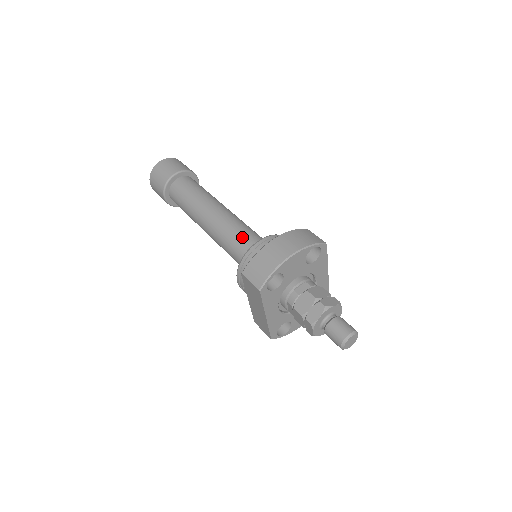
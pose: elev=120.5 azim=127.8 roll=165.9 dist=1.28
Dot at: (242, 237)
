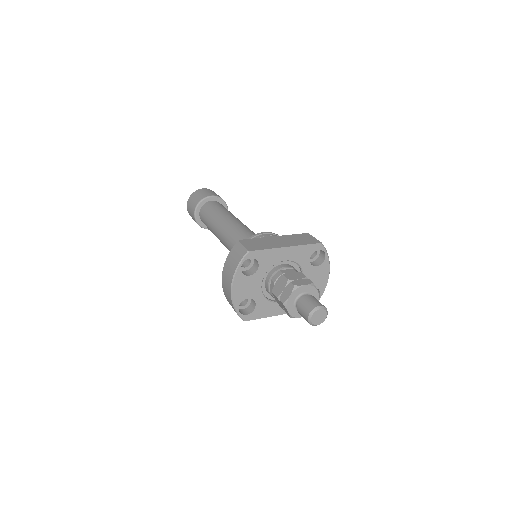
Dot at: occluded
